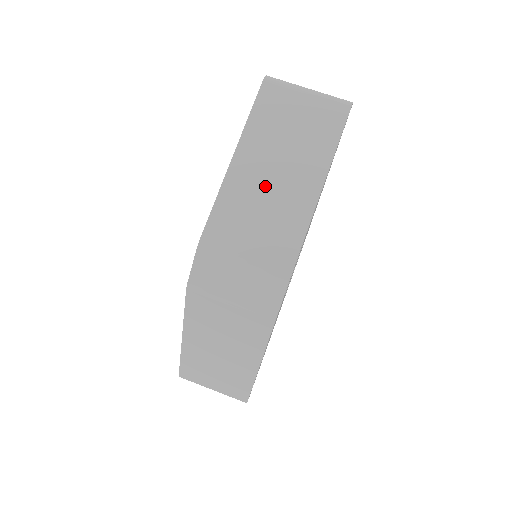
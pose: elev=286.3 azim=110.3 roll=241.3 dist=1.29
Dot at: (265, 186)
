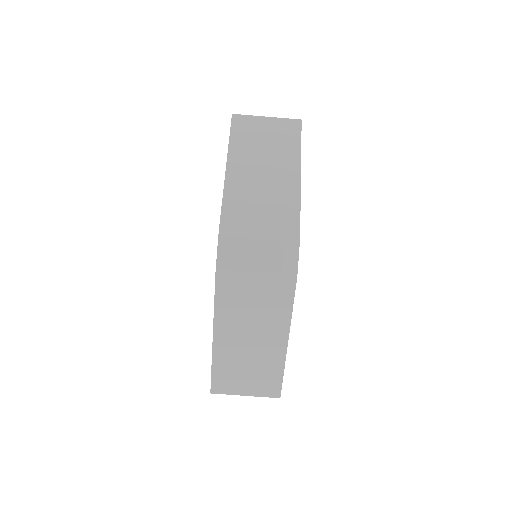
Dot at: (258, 182)
